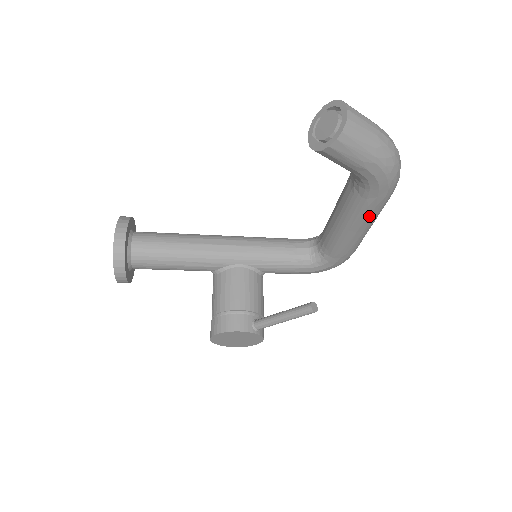
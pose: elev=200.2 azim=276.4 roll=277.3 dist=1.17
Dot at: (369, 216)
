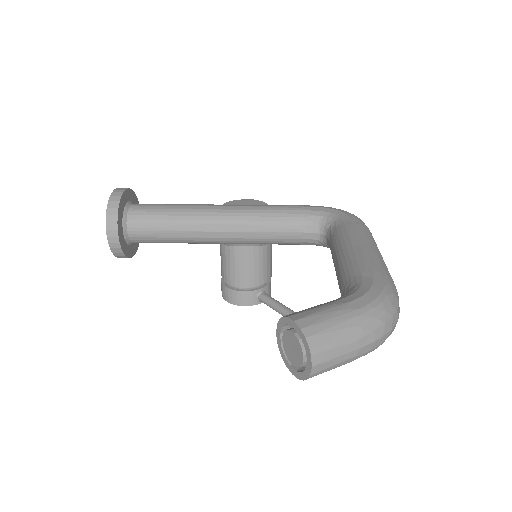
Dot at: occluded
